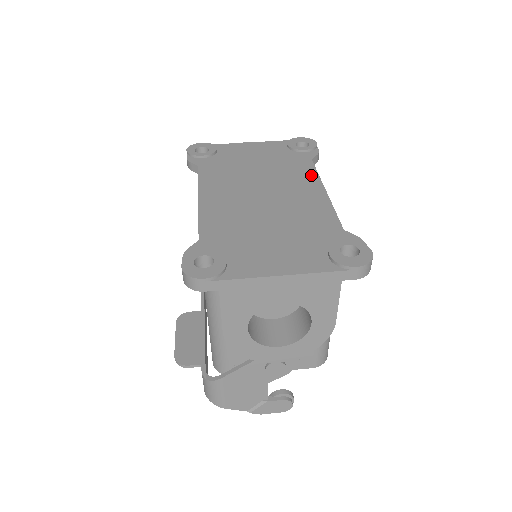
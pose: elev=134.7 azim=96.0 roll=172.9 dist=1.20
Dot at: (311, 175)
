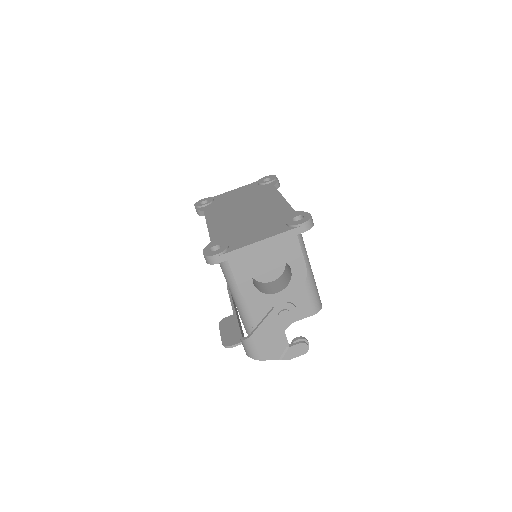
Dot at: (274, 193)
